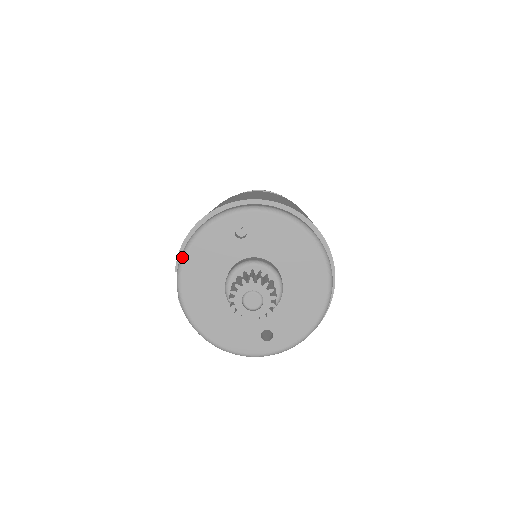
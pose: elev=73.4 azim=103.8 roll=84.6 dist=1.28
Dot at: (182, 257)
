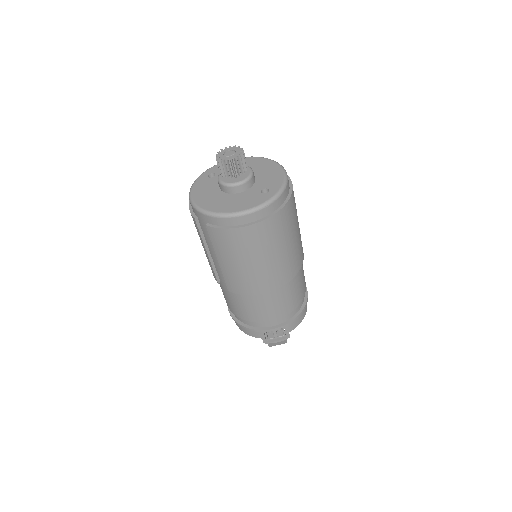
Dot at: (190, 199)
